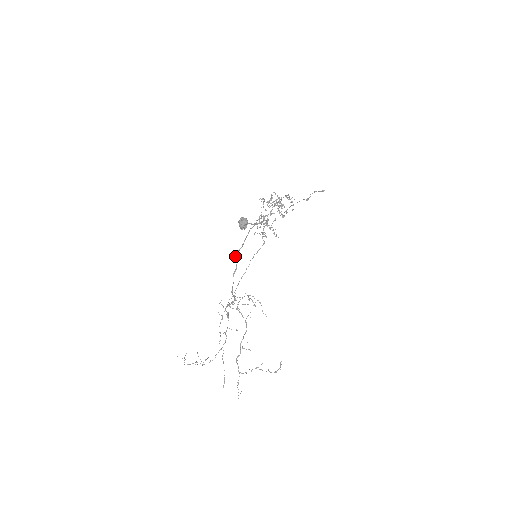
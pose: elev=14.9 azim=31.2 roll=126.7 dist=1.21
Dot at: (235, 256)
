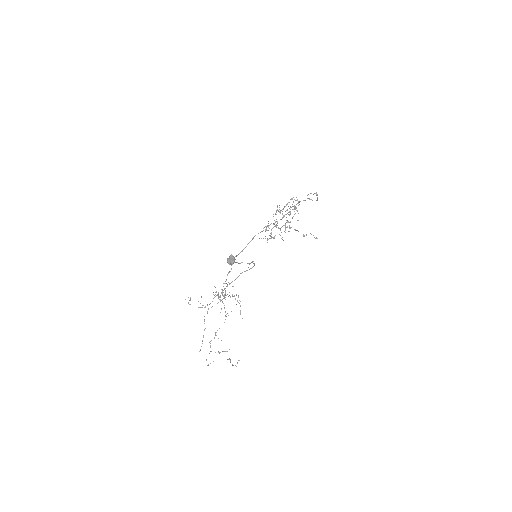
Dot at: occluded
